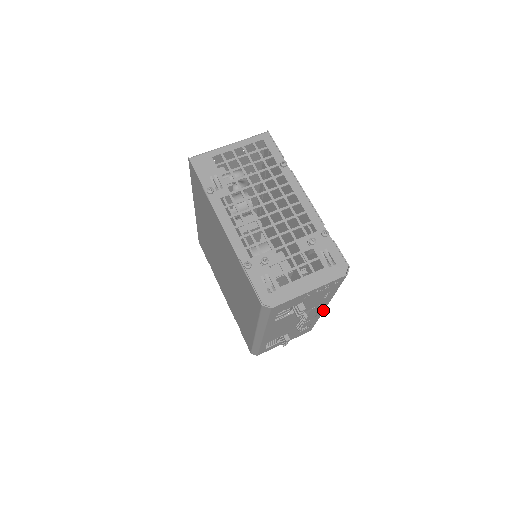
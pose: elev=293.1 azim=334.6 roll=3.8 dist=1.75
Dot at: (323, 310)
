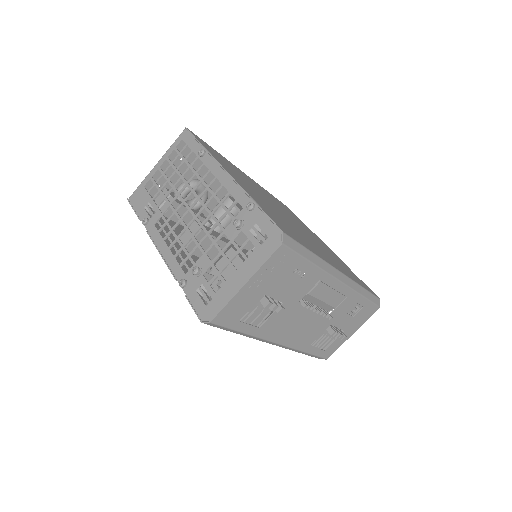
Dot at: (342, 285)
